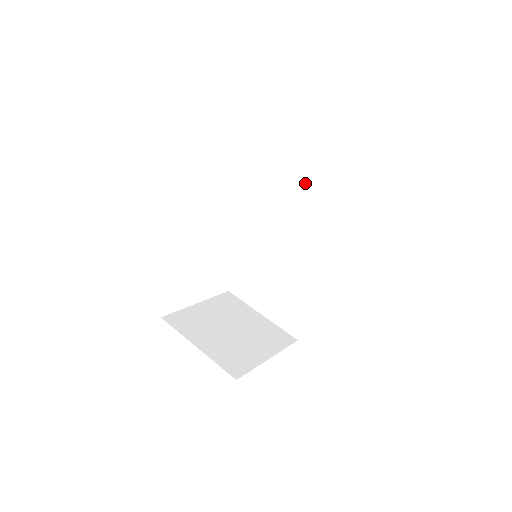
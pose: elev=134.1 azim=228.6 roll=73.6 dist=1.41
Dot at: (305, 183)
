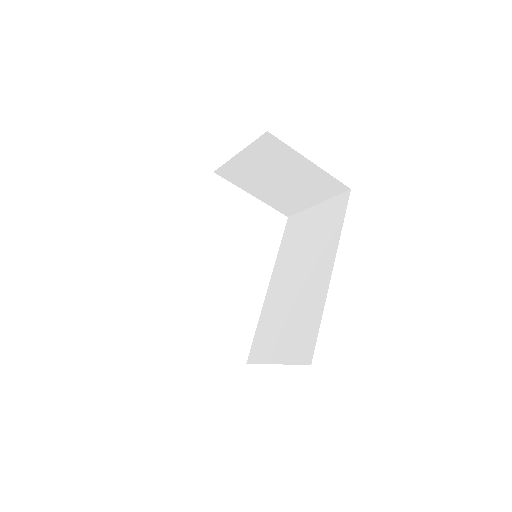
Dot at: (311, 220)
